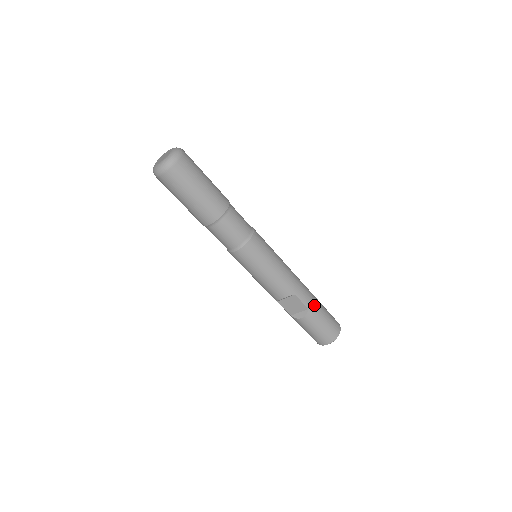
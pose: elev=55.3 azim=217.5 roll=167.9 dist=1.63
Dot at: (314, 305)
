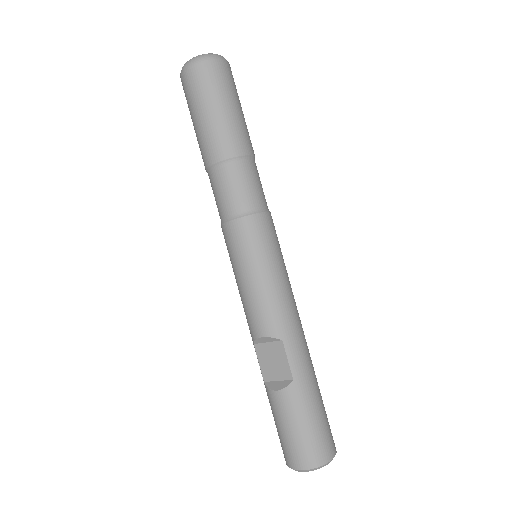
Dot at: (306, 381)
